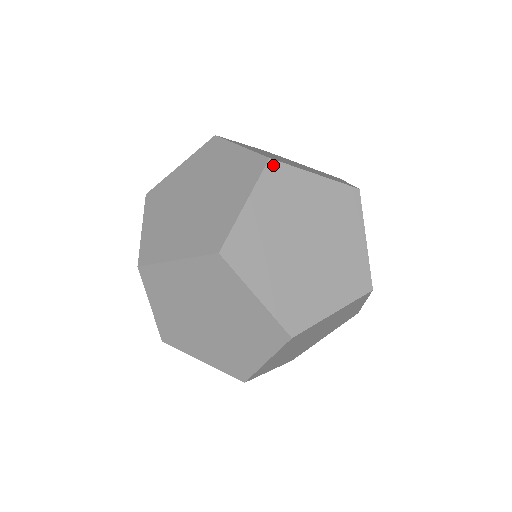
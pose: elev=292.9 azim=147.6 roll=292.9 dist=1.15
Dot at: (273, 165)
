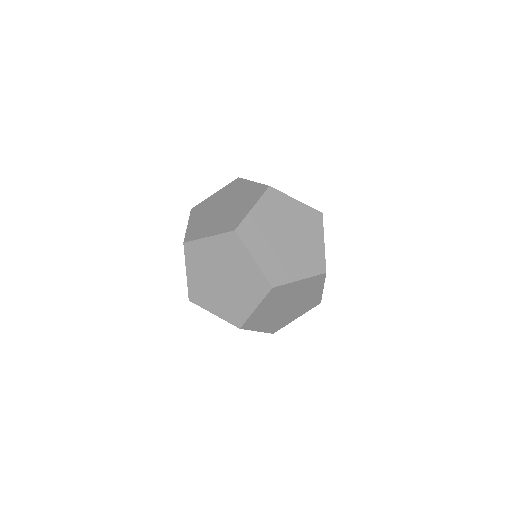
Dot at: (271, 190)
